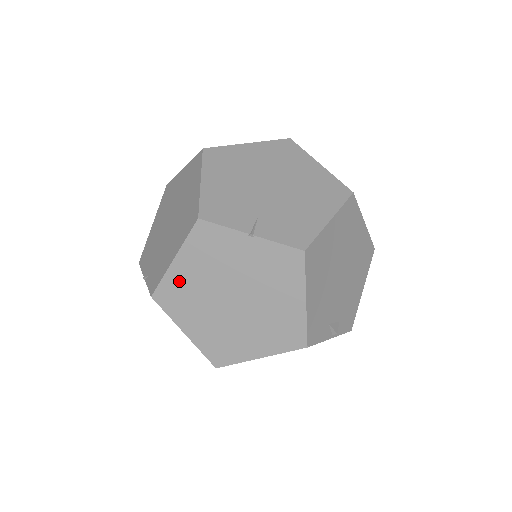
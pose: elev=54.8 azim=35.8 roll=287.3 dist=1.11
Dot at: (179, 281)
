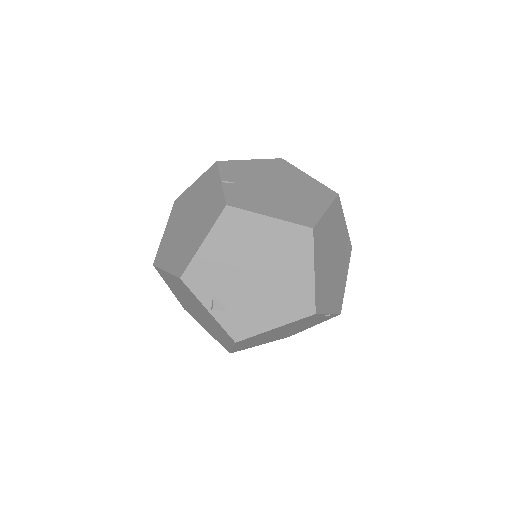
Dot at: (187, 196)
